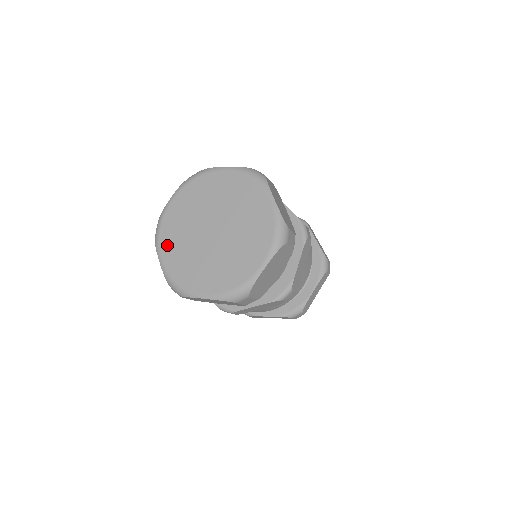
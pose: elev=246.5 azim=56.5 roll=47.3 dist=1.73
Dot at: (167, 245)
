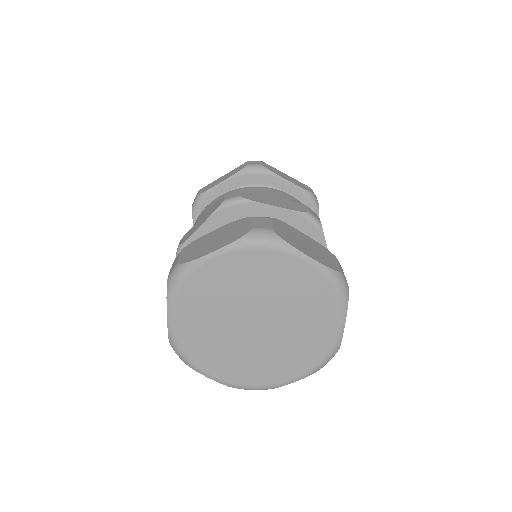
Dot at: (186, 309)
